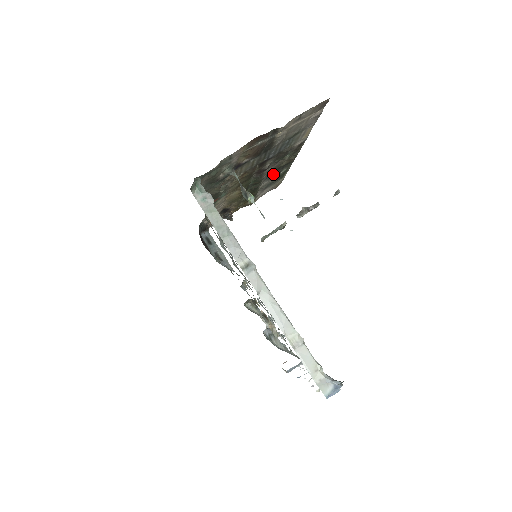
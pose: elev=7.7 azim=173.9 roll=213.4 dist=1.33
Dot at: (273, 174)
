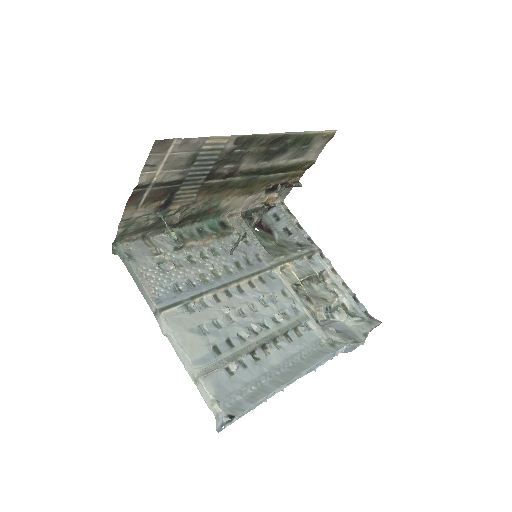
Dot at: (274, 153)
